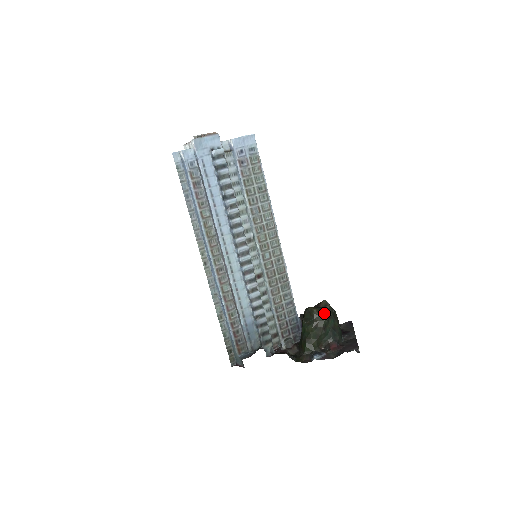
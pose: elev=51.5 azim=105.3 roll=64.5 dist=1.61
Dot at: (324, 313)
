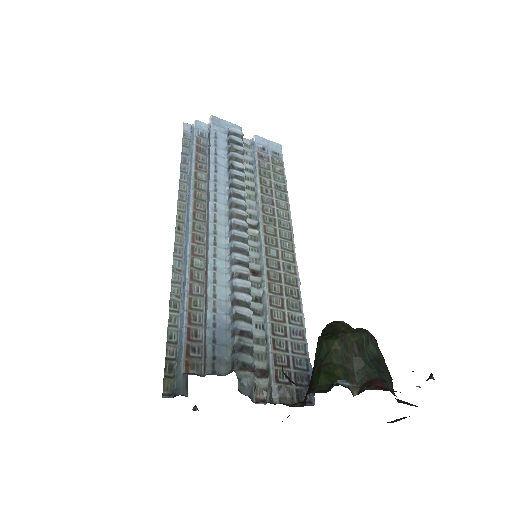
Dot at: occluded
